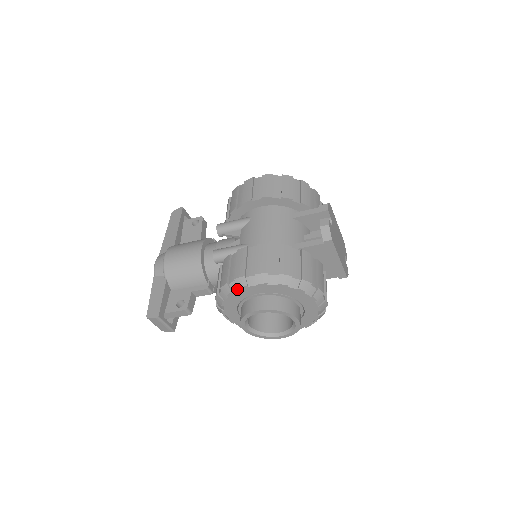
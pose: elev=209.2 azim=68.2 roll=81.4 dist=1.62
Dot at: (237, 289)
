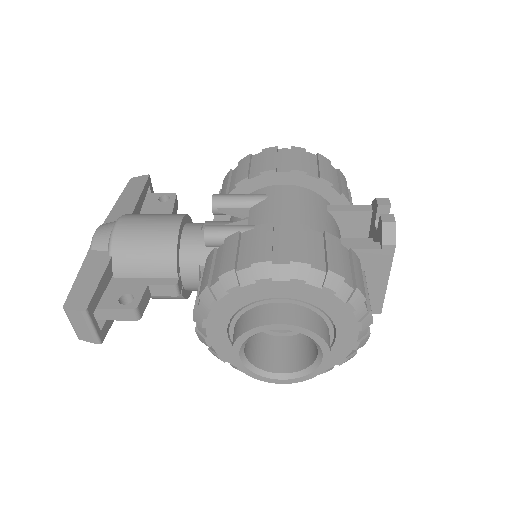
Dot at: (250, 282)
